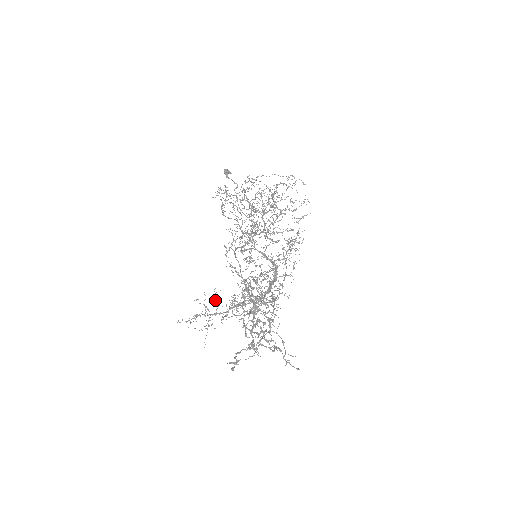
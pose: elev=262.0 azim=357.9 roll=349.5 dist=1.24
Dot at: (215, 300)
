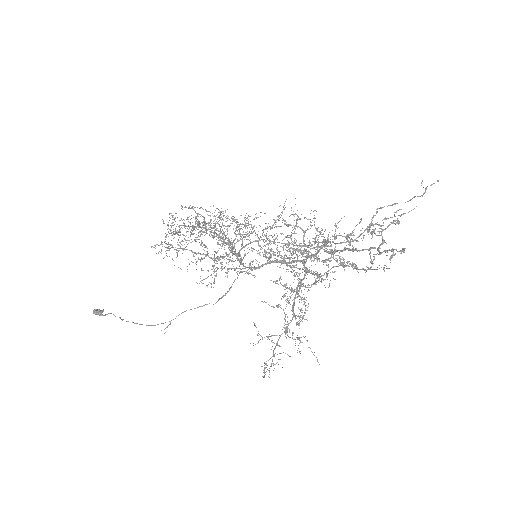
Dot at: occluded
